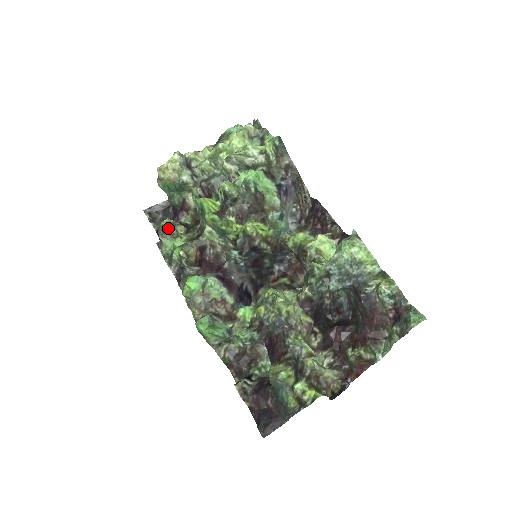
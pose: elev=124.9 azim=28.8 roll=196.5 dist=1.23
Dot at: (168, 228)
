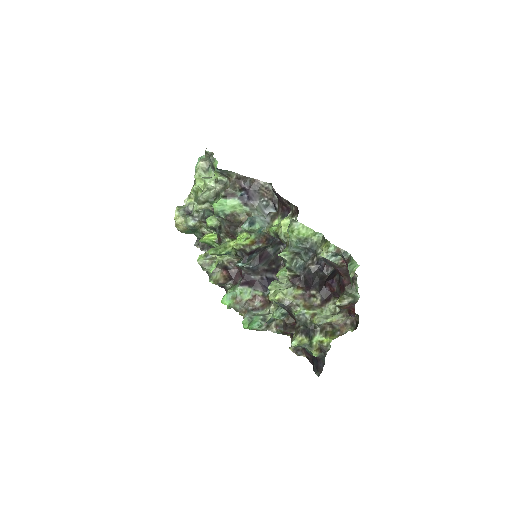
Dot at: (203, 262)
